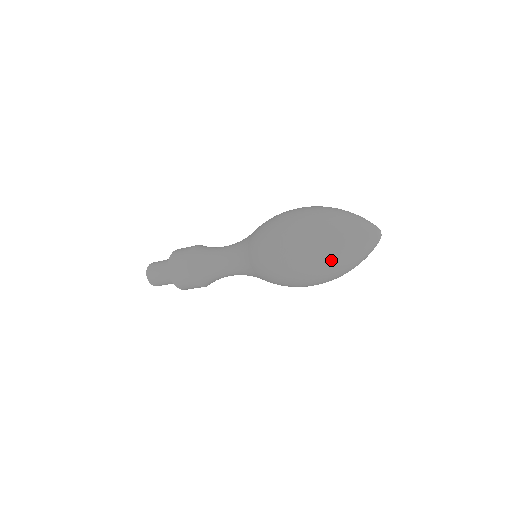
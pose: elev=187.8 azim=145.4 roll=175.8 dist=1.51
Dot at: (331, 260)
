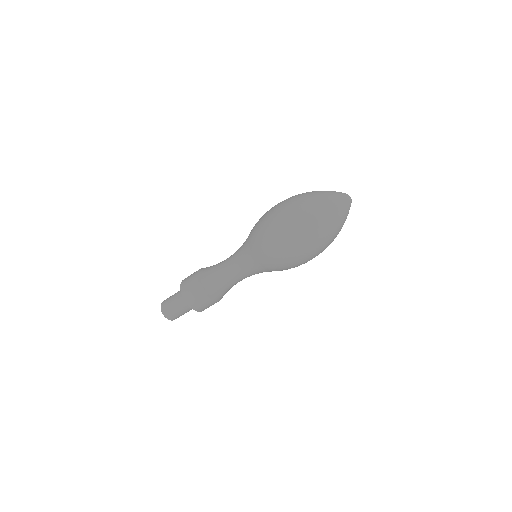
Dot at: occluded
